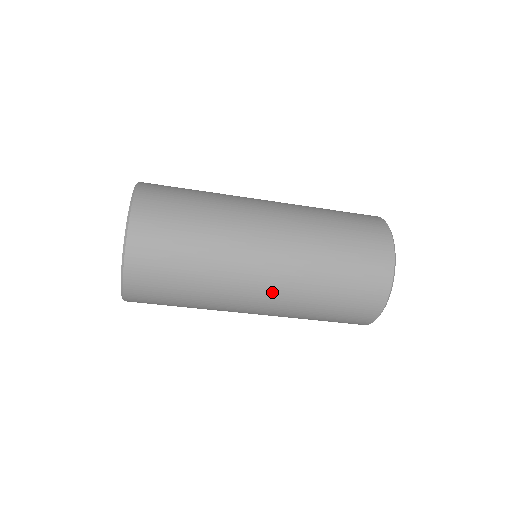
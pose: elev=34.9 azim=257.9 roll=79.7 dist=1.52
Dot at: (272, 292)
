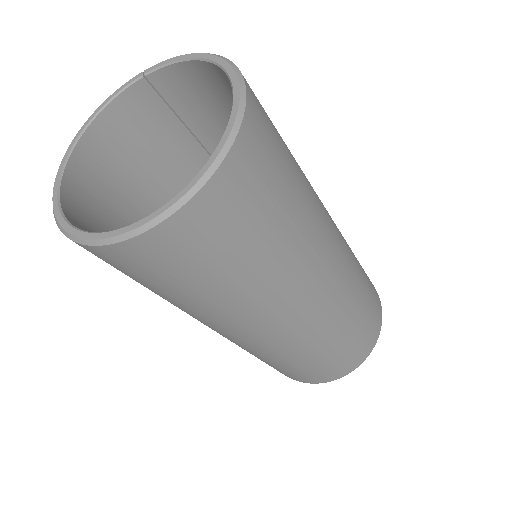
Dot at: (315, 311)
